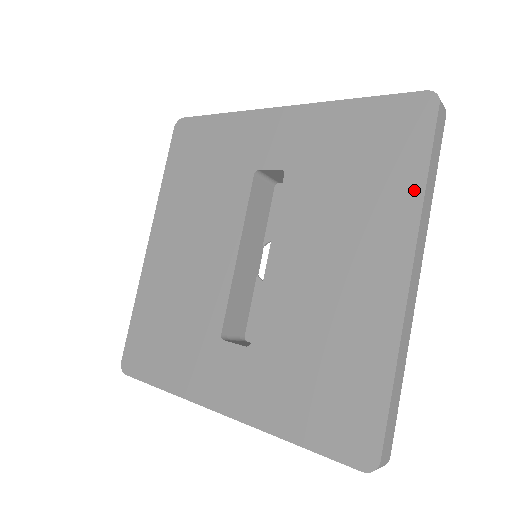
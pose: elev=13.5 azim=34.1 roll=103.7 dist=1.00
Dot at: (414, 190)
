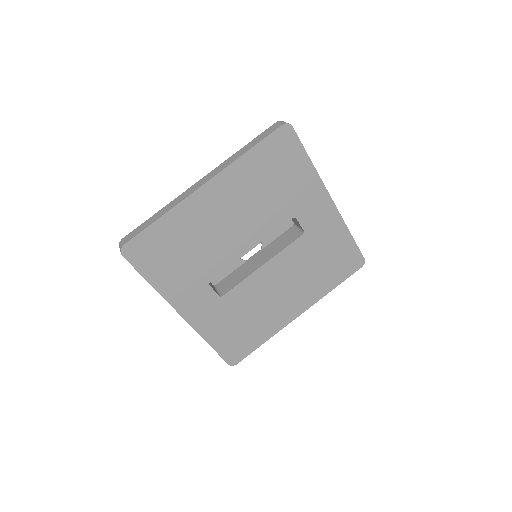
Dot at: (328, 289)
